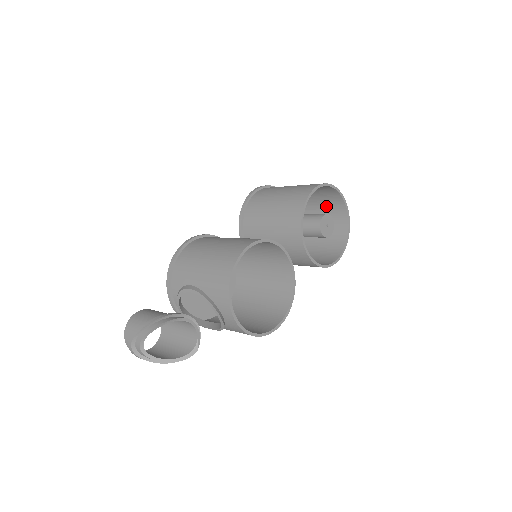
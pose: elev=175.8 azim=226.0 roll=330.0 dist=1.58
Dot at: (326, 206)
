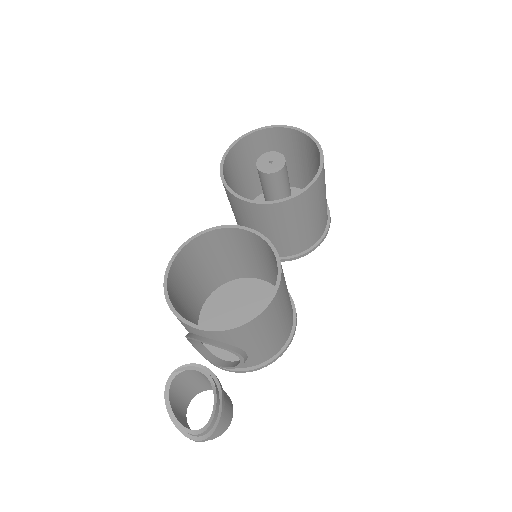
Dot at: (287, 149)
